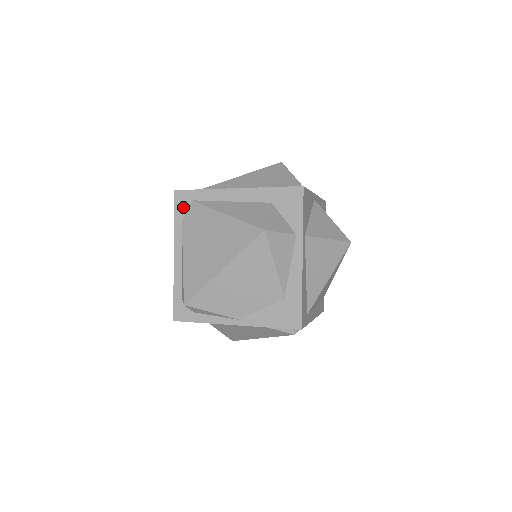
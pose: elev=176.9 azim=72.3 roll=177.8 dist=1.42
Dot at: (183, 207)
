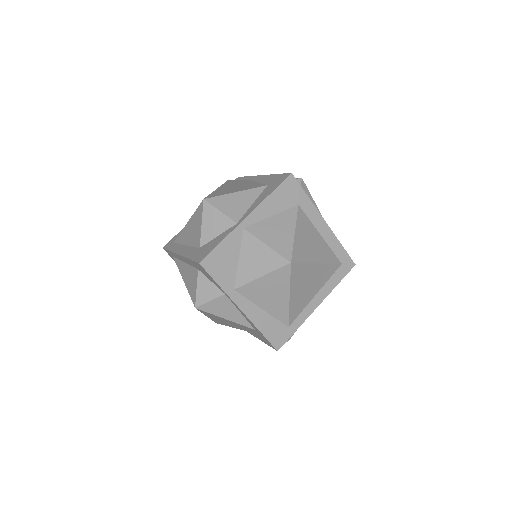
Dot at: occluded
